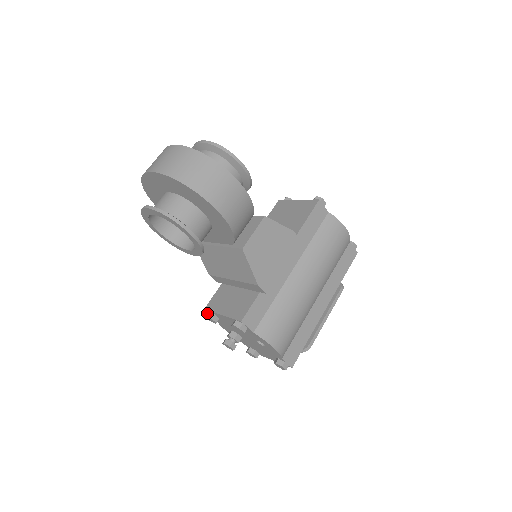
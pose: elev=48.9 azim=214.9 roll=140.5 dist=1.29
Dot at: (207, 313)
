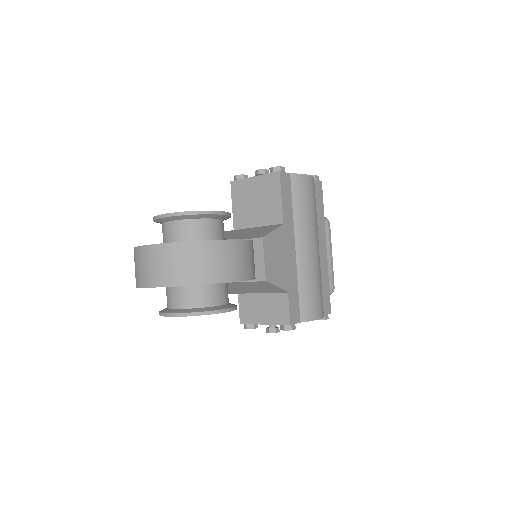
Dot at: (246, 327)
